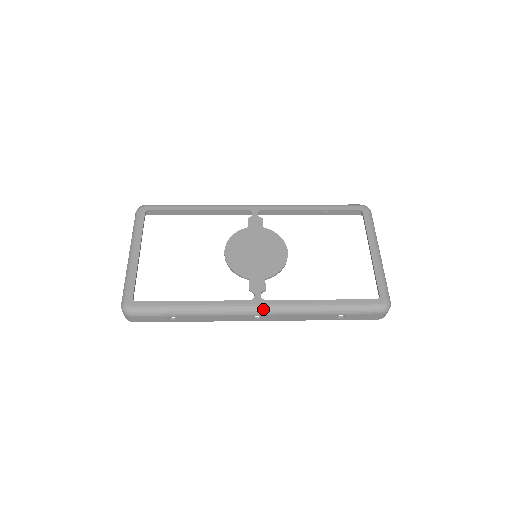
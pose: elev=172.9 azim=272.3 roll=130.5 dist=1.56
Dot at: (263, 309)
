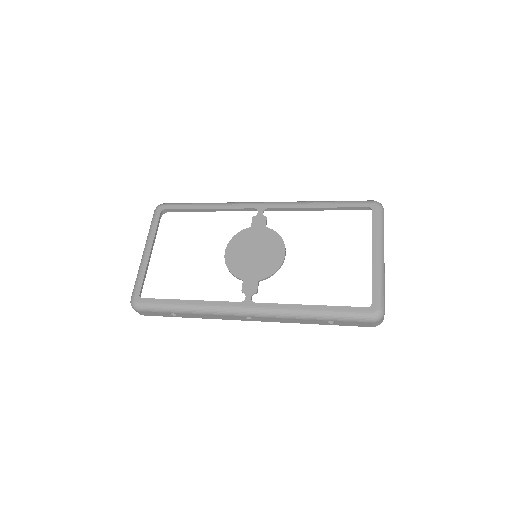
Dot at: (252, 311)
